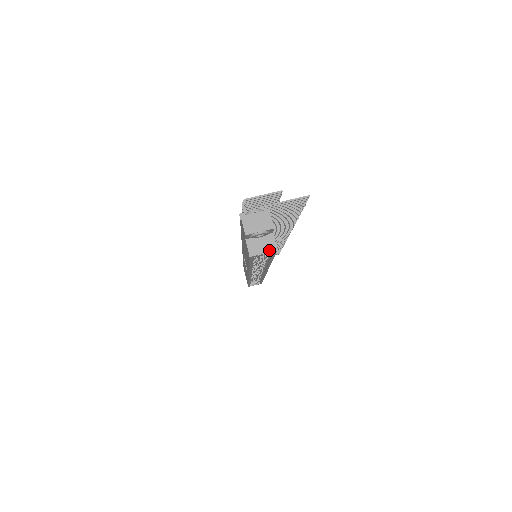
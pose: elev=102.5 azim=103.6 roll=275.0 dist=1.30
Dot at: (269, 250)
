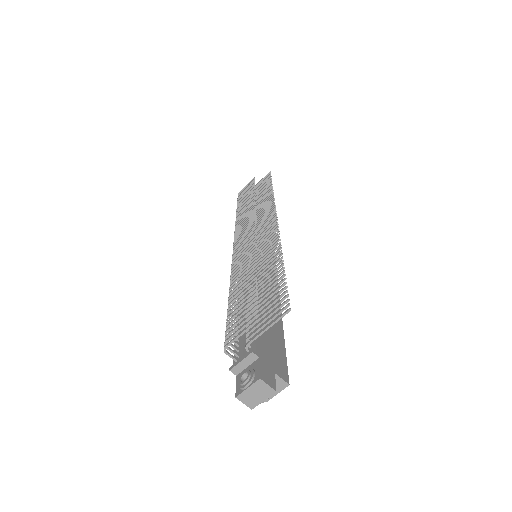
Dot at: (281, 388)
